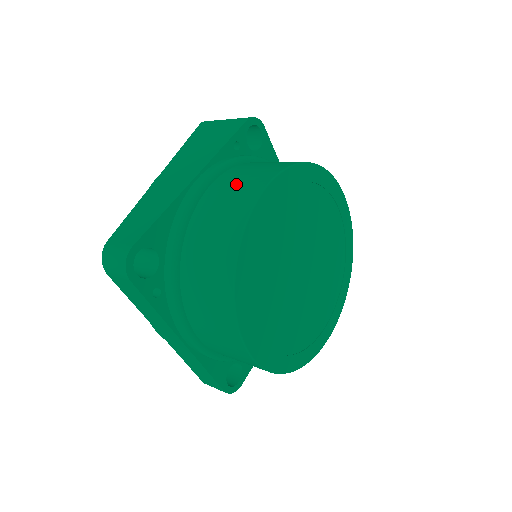
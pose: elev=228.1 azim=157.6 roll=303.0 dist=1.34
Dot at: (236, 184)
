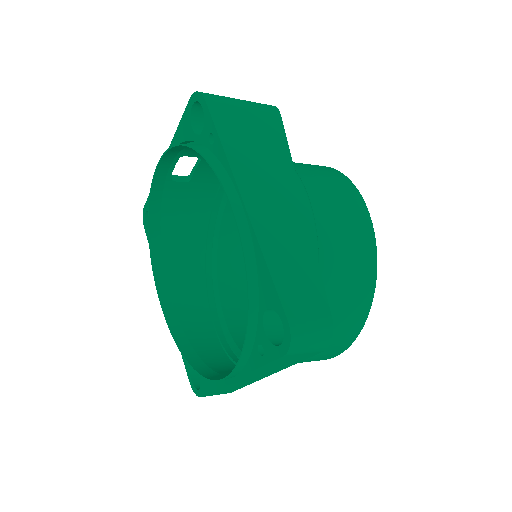
Dot at: (340, 212)
